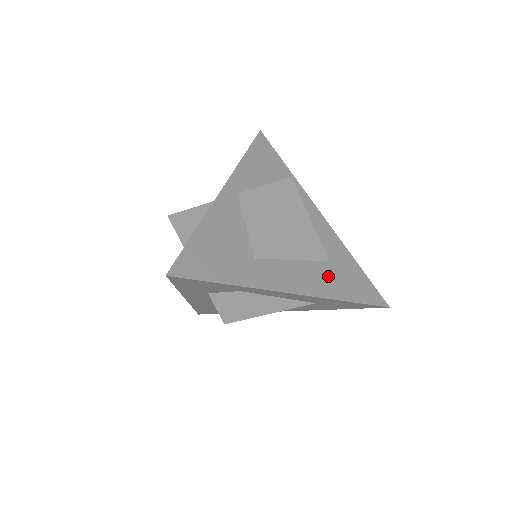
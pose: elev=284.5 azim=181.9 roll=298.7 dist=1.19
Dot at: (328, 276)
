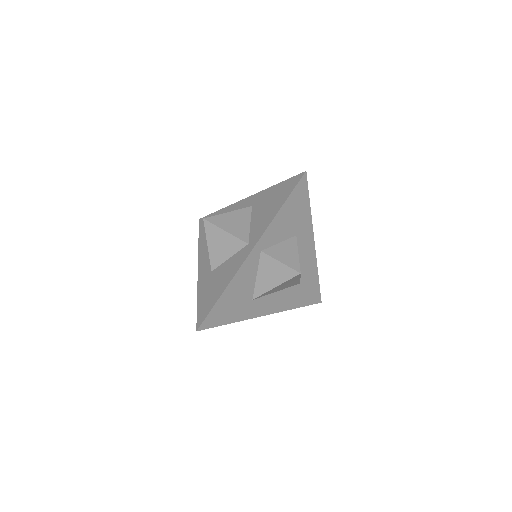
Dot at: (294, 295)
